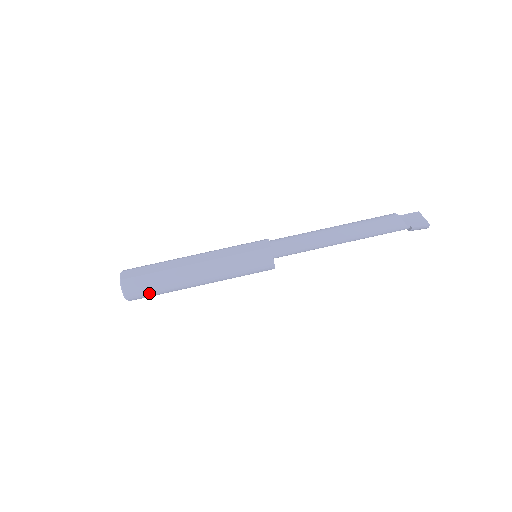
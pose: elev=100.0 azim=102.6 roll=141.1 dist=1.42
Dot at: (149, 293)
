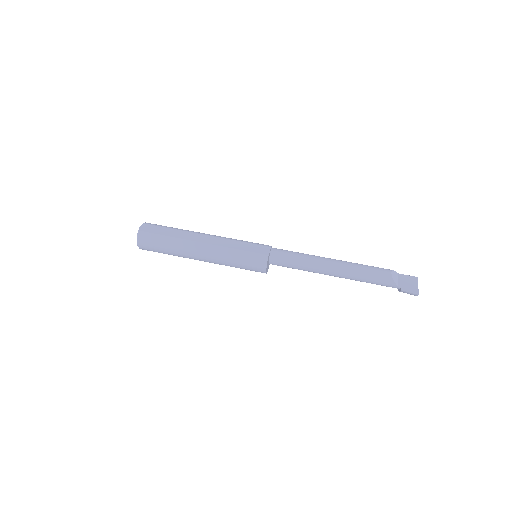
Dot at: (157, 250)
